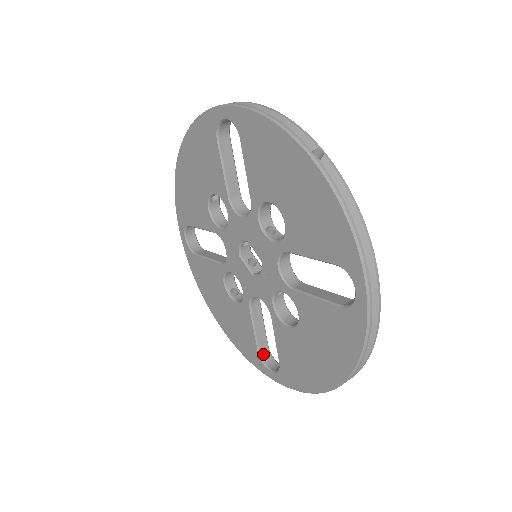
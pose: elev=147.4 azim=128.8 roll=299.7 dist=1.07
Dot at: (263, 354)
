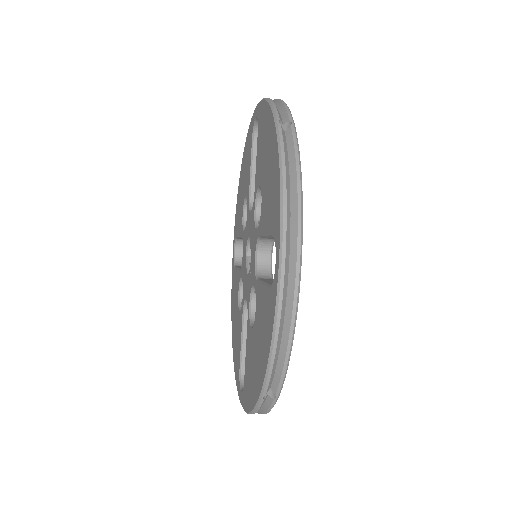
Dot at: (244, 373)
